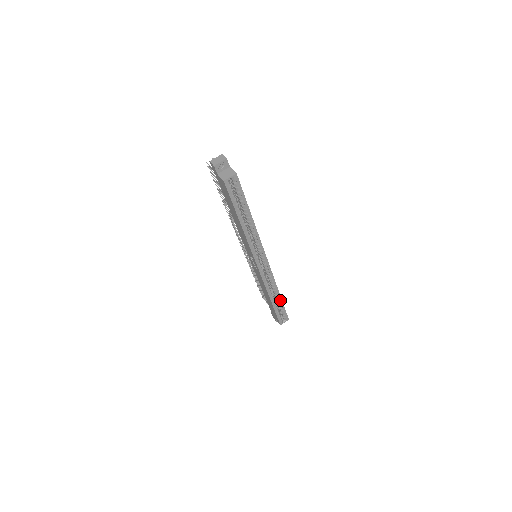
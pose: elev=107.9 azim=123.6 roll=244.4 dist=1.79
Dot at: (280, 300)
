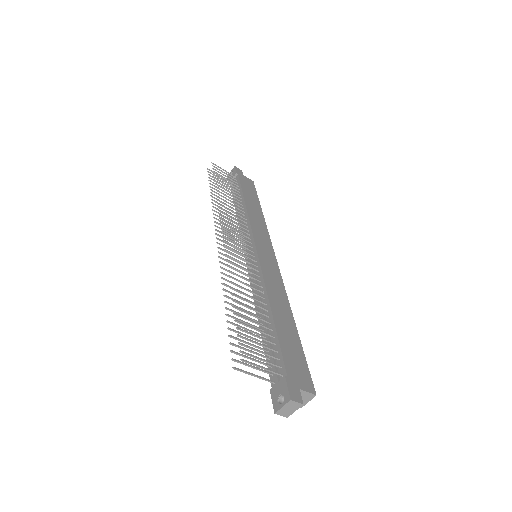
Dot at: occluded
